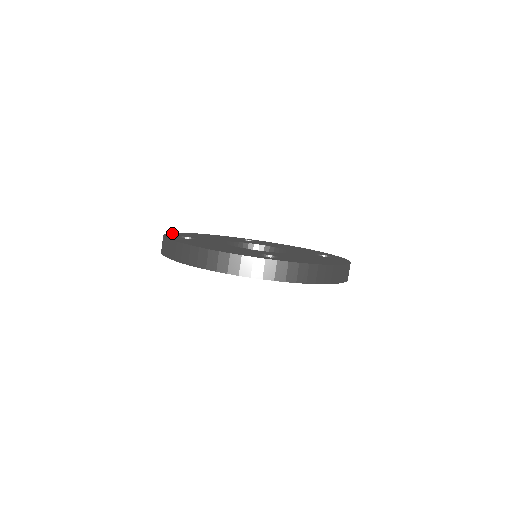
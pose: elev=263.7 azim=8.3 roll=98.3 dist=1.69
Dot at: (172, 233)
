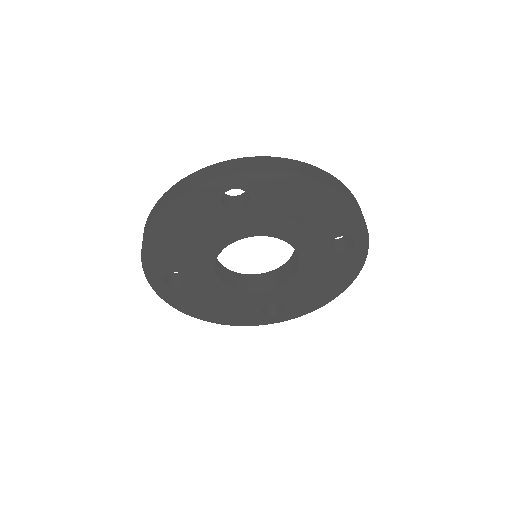
Dot at: occluded
